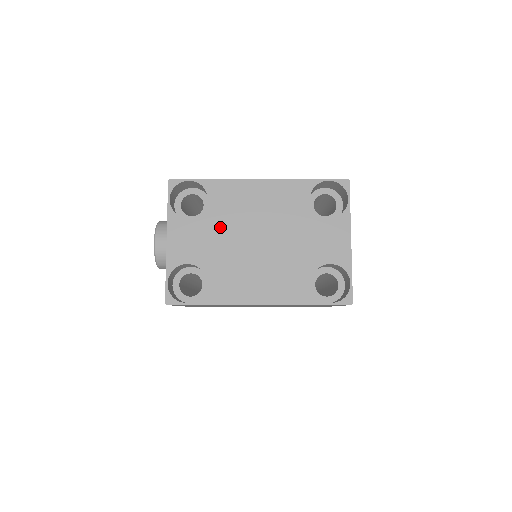
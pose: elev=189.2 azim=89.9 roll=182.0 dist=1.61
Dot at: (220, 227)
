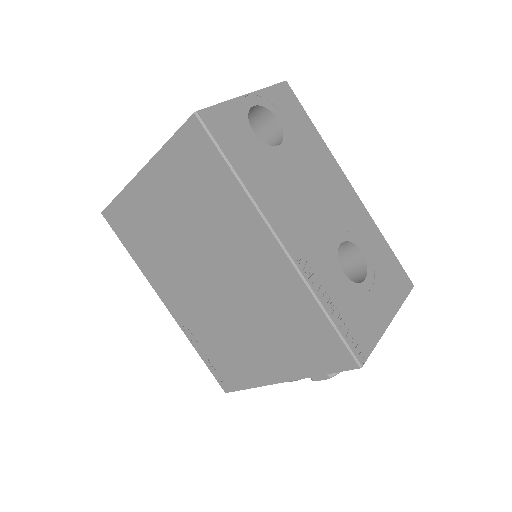
Dot at: occluded
